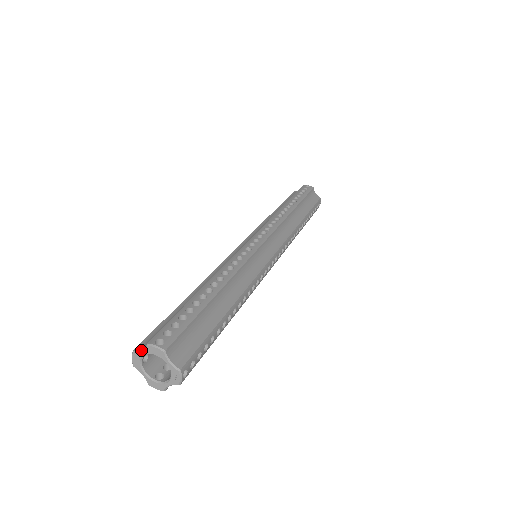
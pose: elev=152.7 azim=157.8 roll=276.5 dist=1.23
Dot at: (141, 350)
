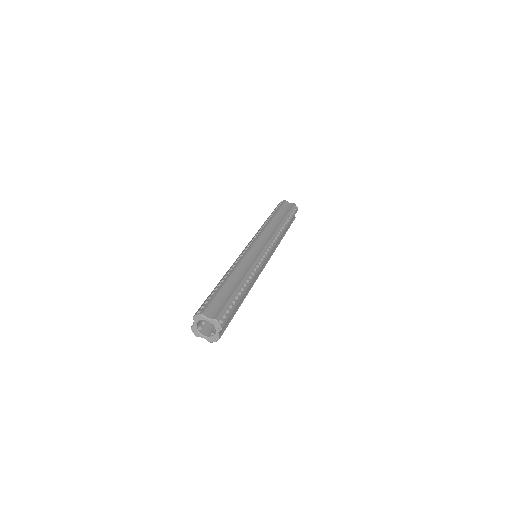
Dot at: (193, 323)
